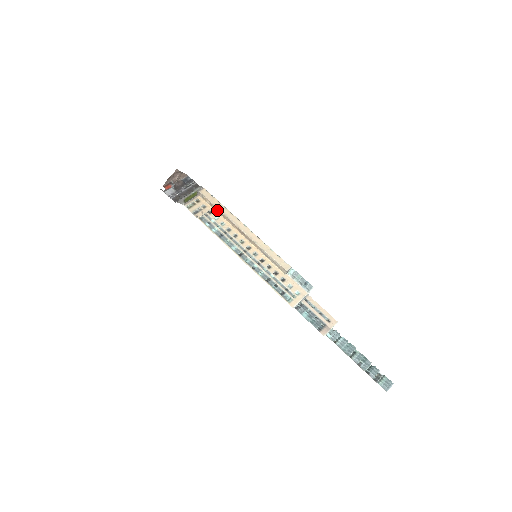
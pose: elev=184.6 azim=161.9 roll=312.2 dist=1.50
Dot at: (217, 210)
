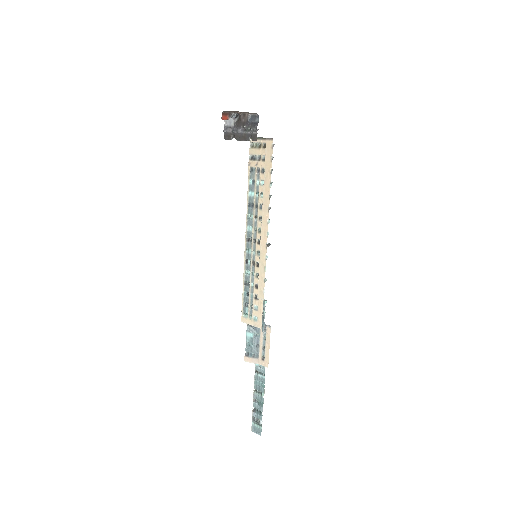
Dot at: (267, 177)
